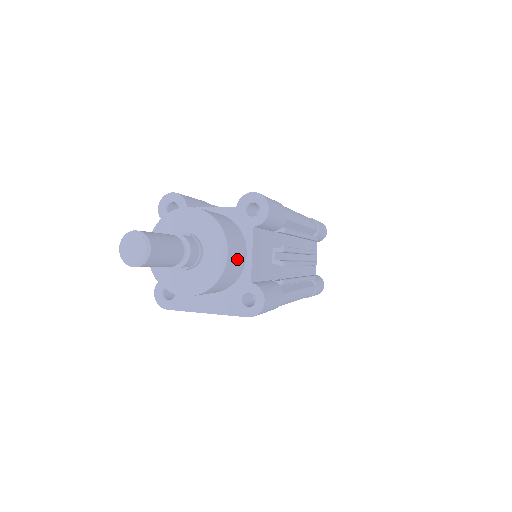
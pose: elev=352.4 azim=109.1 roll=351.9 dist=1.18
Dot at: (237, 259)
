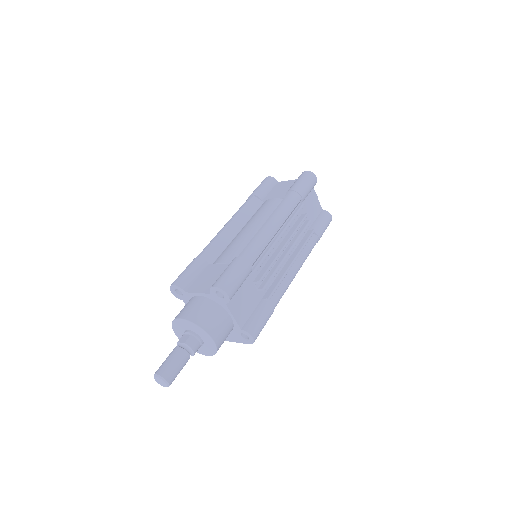
Dot at: (224, 330)
